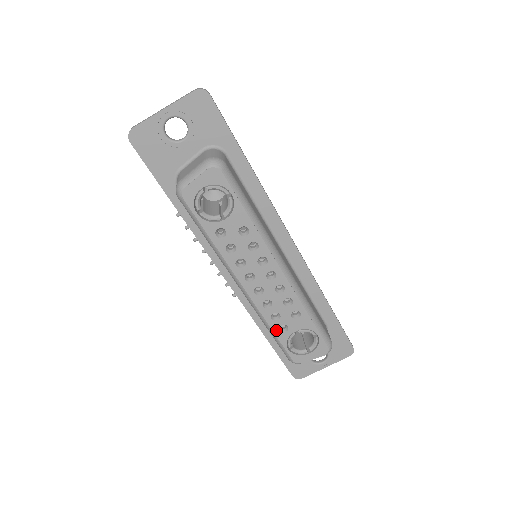
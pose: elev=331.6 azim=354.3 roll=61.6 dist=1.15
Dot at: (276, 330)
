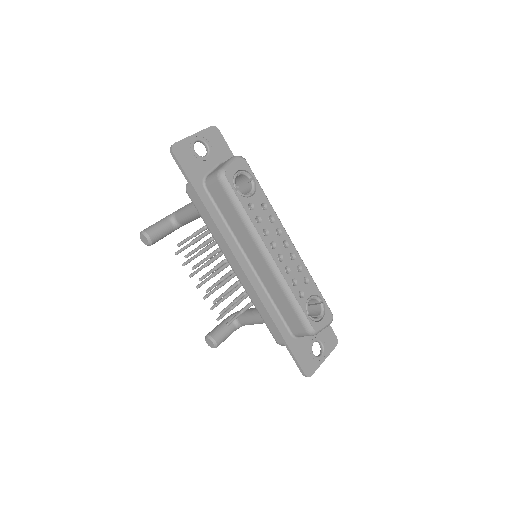
Dot at: (297, 296)
